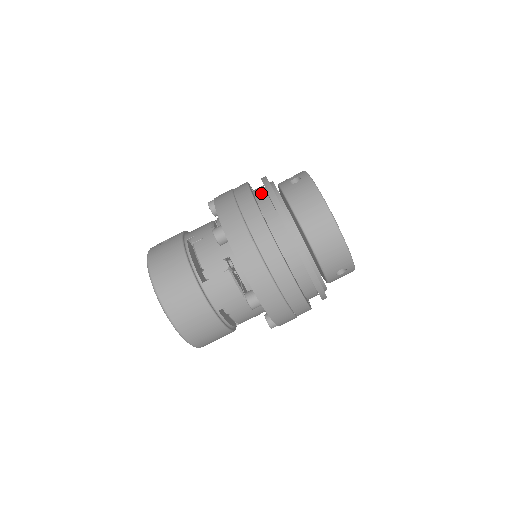
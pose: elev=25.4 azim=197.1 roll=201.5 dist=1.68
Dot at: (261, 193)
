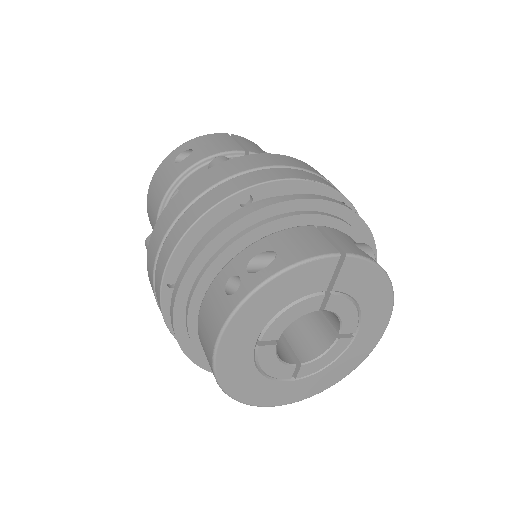
Dot at: occluded
